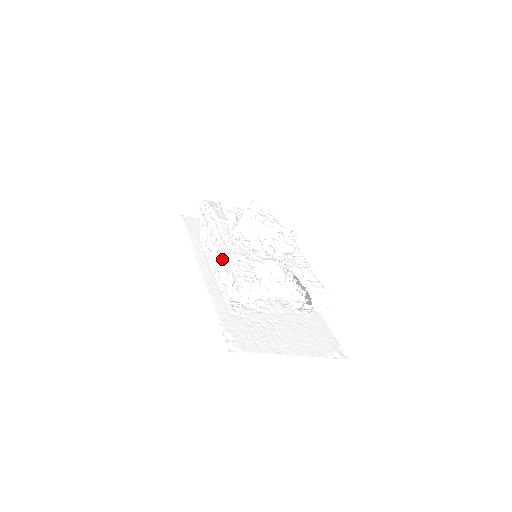
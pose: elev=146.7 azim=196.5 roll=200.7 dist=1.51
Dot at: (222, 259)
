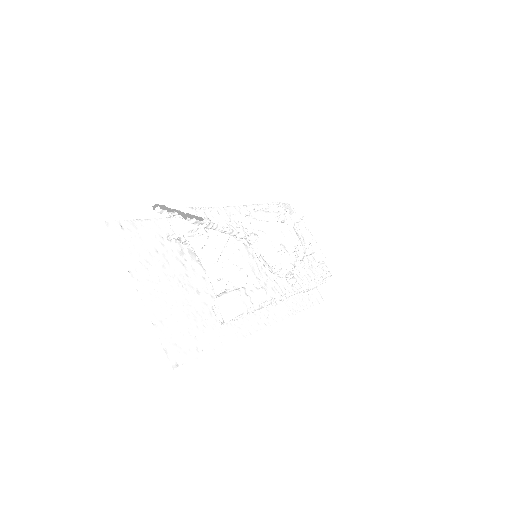
Dot at: occluded
